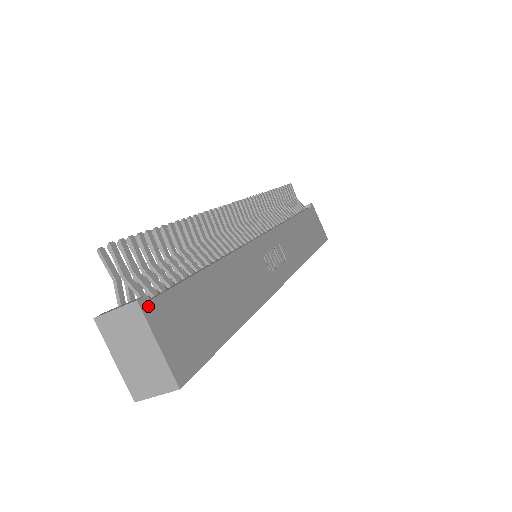
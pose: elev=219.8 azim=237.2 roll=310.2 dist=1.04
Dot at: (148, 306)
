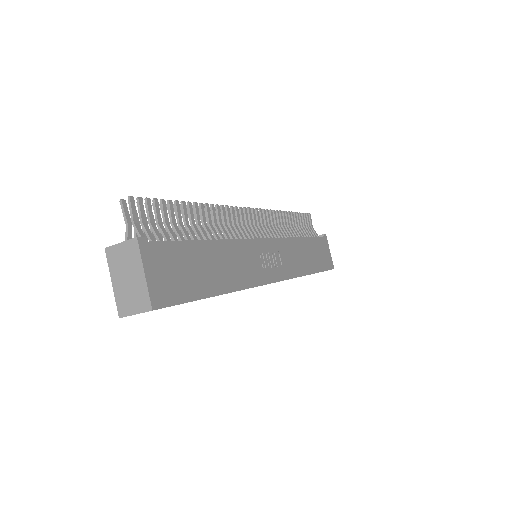
Dot at: (145, 245)
